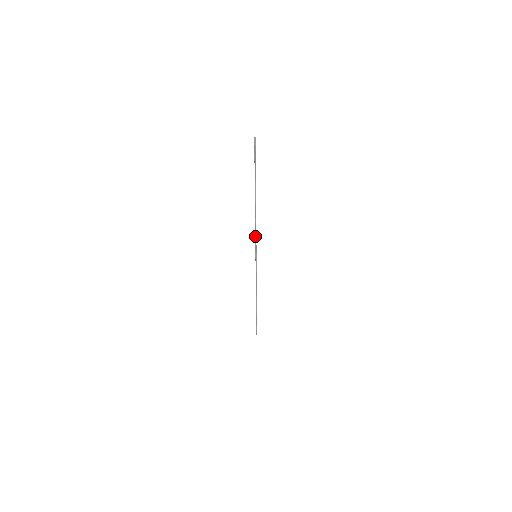
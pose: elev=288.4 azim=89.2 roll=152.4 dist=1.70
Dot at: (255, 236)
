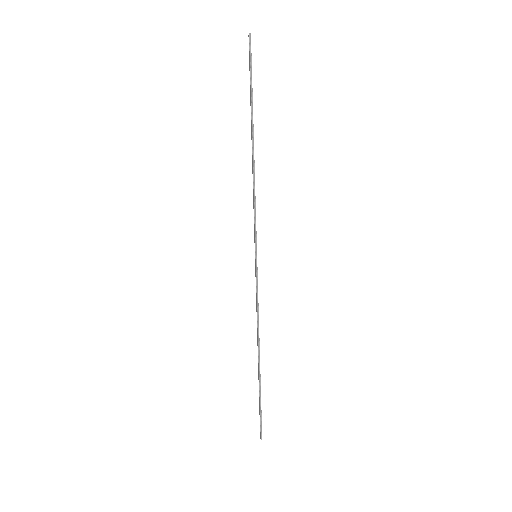
Dot at: (254, 212)
